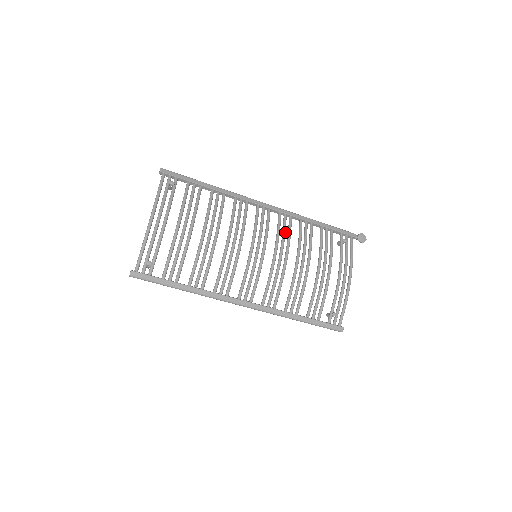
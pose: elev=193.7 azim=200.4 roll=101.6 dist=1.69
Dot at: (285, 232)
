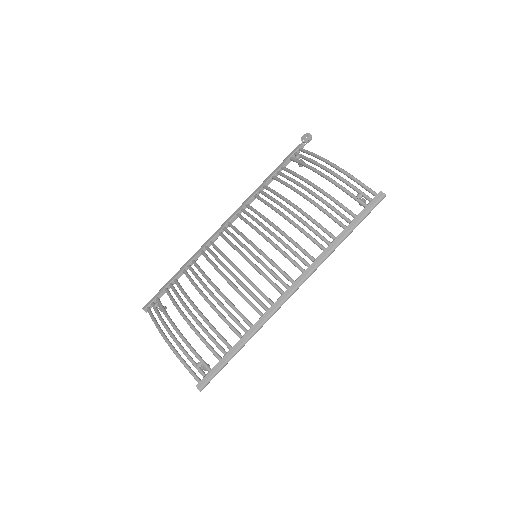
Dot at: (252, 216)
